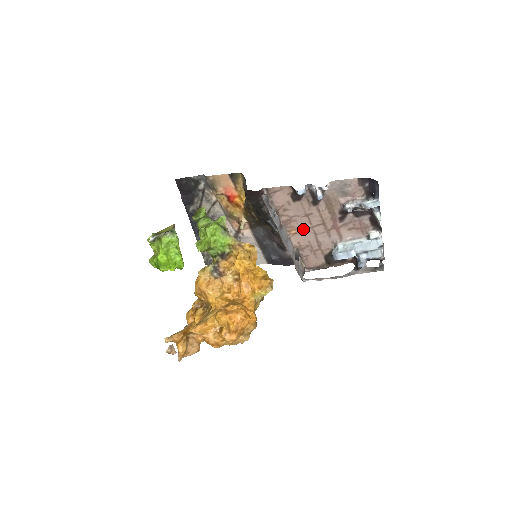
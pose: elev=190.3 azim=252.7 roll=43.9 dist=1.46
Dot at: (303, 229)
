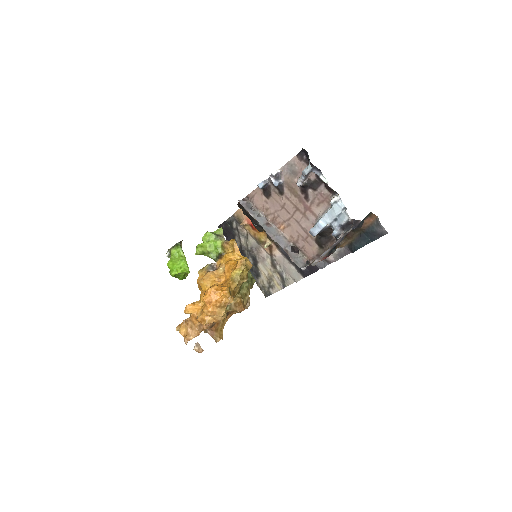
Dot at: (287, 221)
